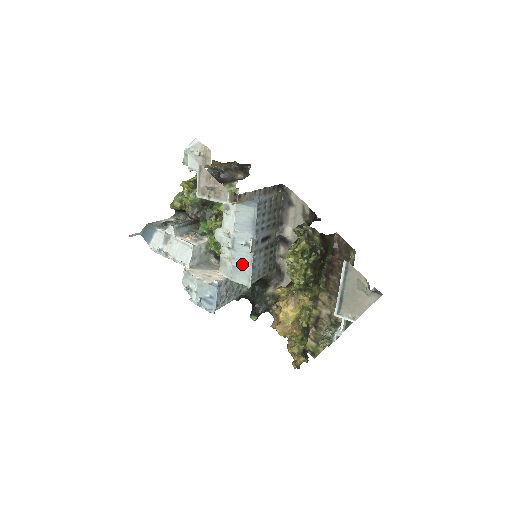
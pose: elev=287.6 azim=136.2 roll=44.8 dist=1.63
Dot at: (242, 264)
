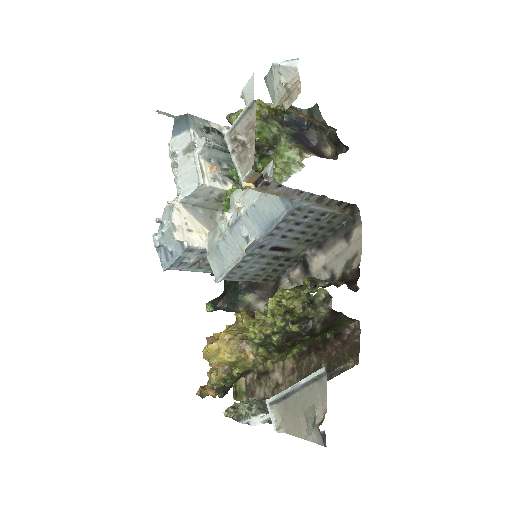
Dot at: (227, 253)
